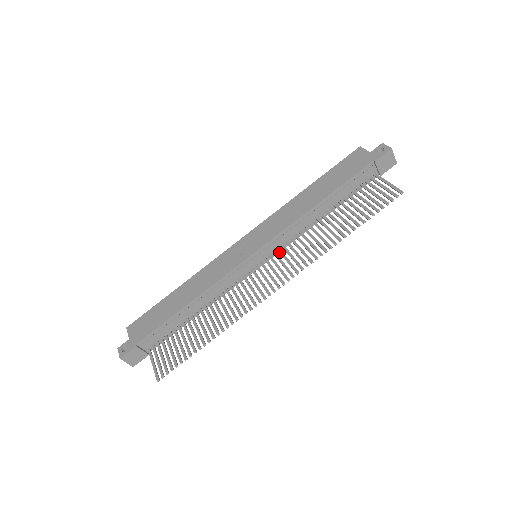
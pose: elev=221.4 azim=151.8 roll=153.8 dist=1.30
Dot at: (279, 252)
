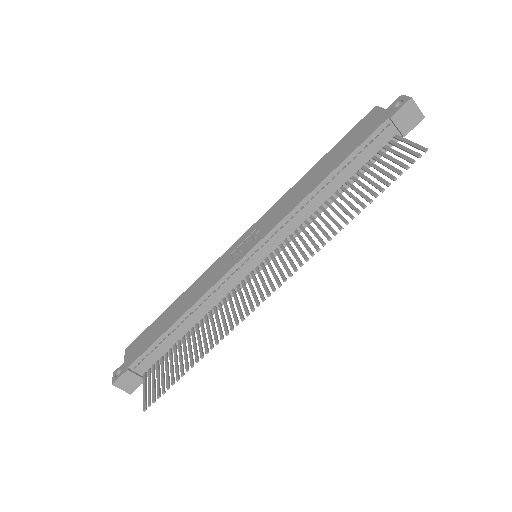
Dot at: (280, 248)
